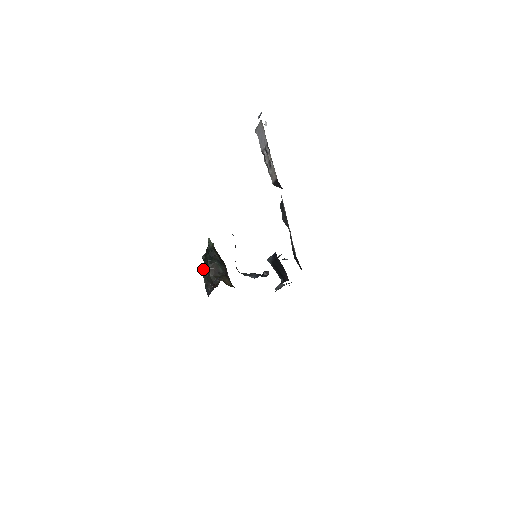
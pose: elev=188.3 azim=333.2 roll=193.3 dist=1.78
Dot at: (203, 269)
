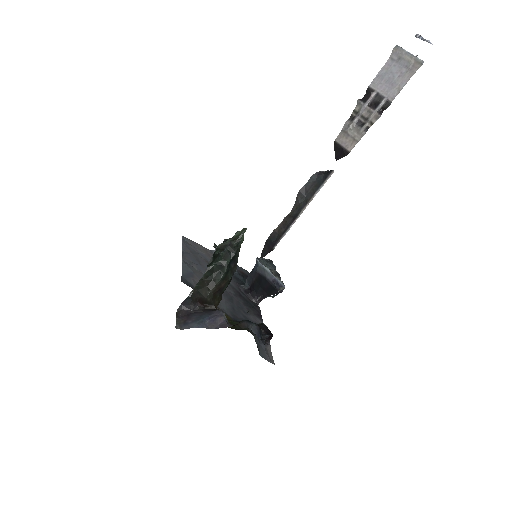
Dot at: (207, 274)
